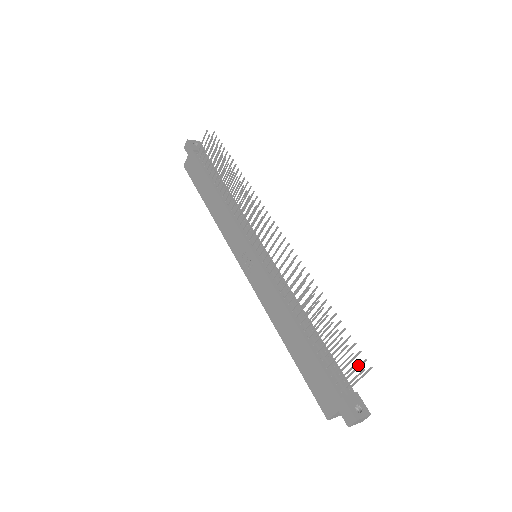
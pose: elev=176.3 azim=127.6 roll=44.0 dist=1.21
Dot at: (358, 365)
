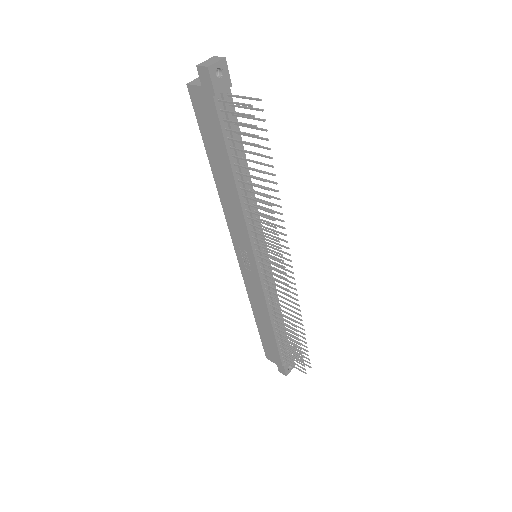
Dot at: (303, 360)
